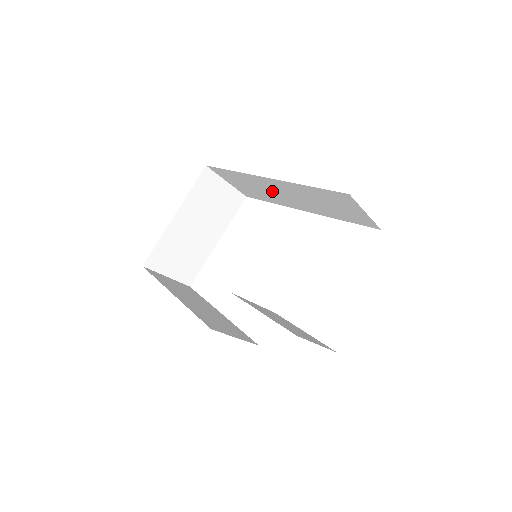
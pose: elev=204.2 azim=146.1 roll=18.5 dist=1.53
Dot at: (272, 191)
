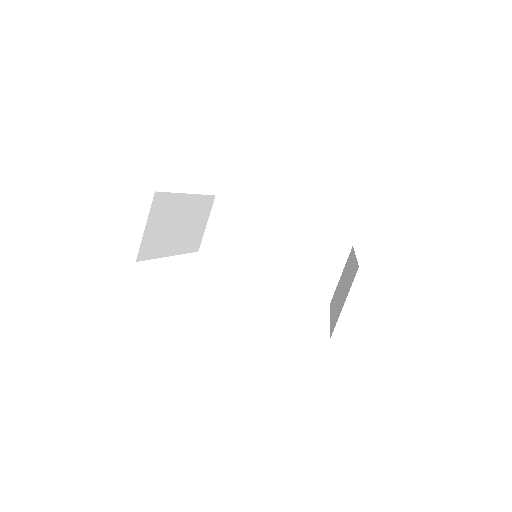
Dot at: (258, 241)
